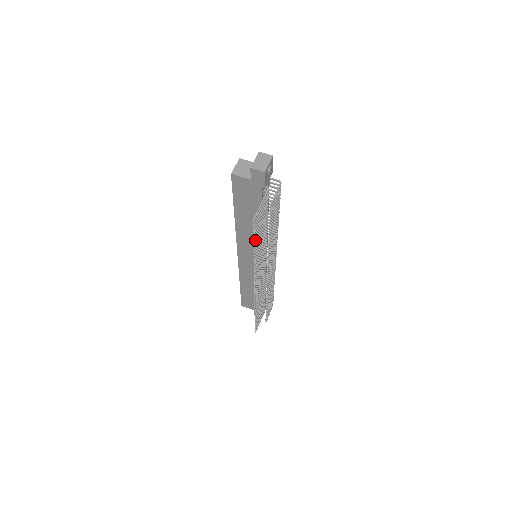
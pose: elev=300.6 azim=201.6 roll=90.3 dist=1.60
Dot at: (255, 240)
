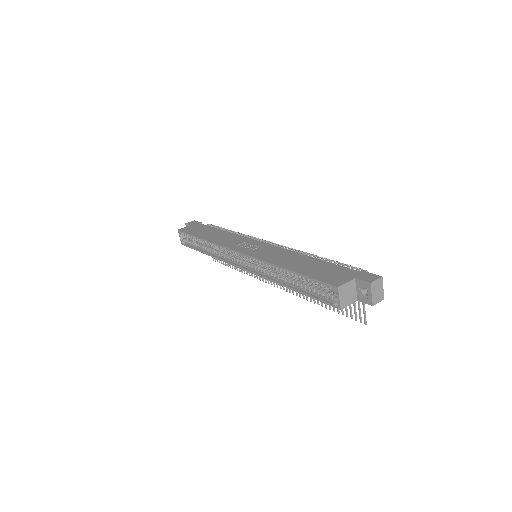
Dot at: (334, 308)
